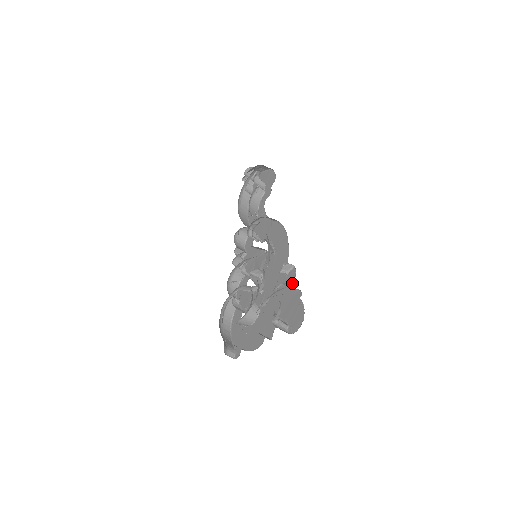
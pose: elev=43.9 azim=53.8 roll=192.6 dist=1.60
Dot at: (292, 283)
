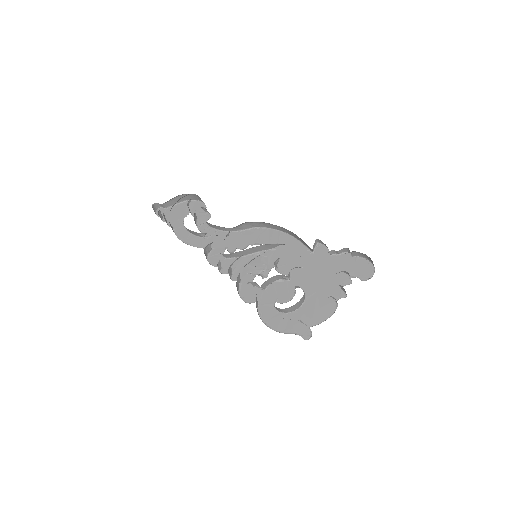
Dot at: (328, 253)
